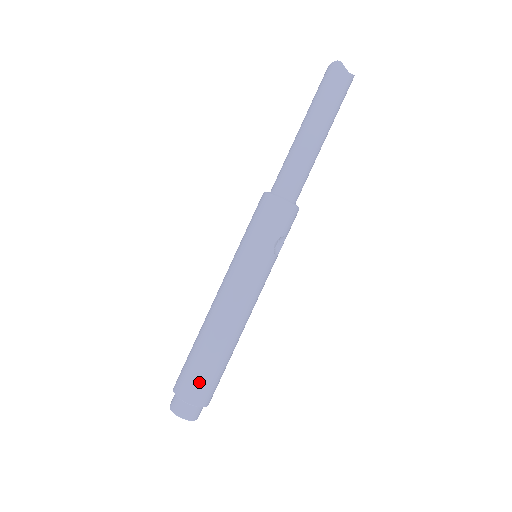
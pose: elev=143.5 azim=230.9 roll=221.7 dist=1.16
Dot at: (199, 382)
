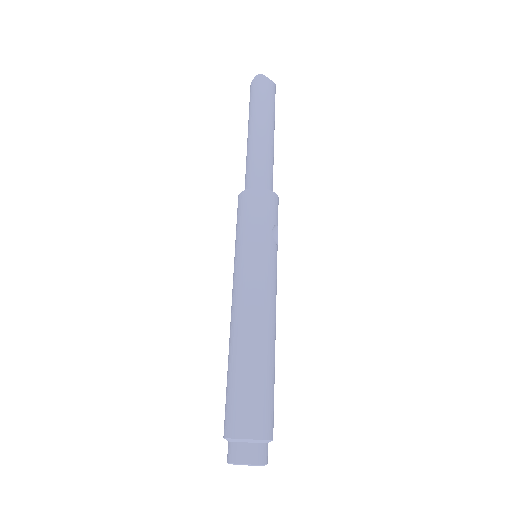
Dot at: (255, 407)
